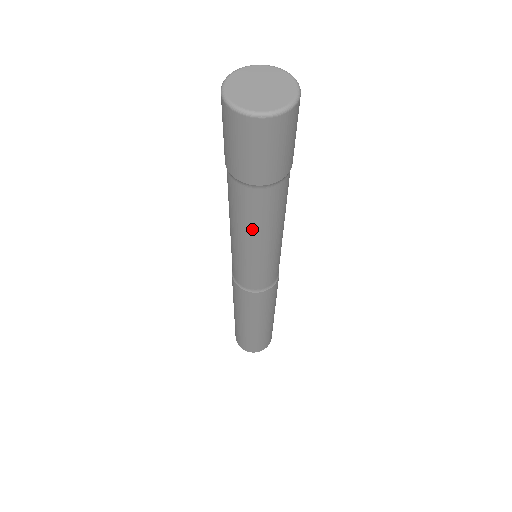
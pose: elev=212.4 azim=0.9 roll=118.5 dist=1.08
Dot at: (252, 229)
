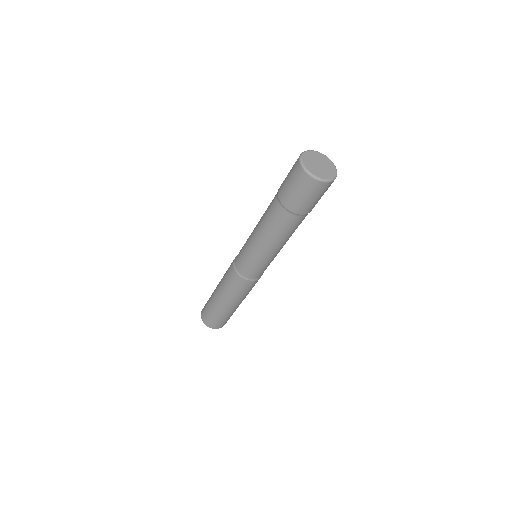
Dot at: (285, 239)
